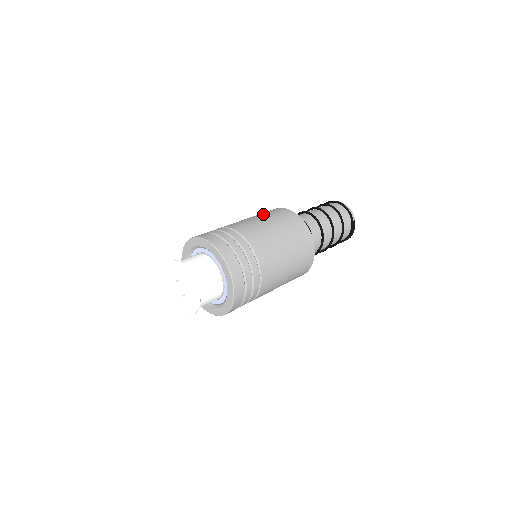
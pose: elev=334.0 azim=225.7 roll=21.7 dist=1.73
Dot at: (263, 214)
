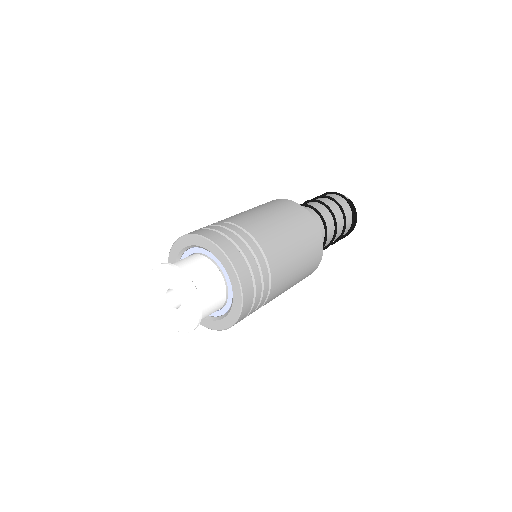
Dot at: occluded
